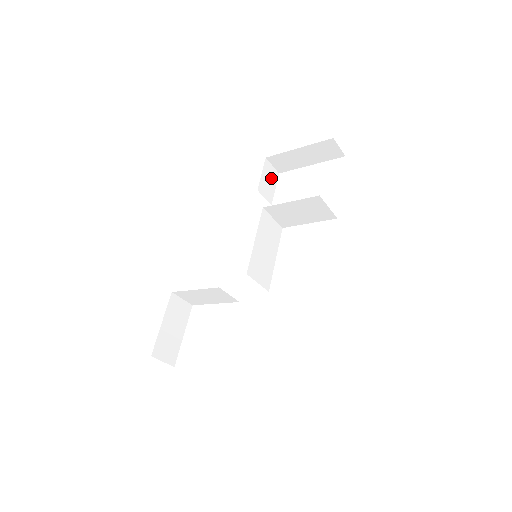
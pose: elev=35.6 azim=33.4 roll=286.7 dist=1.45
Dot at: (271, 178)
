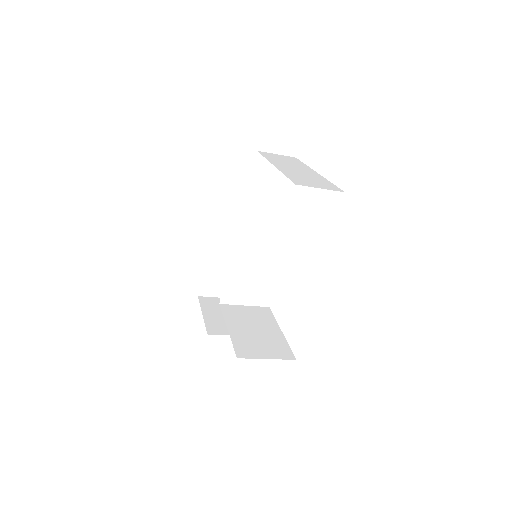
Dot at: (291, 110)
